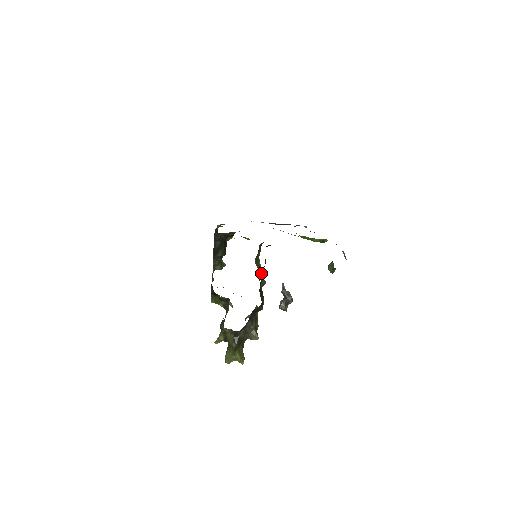
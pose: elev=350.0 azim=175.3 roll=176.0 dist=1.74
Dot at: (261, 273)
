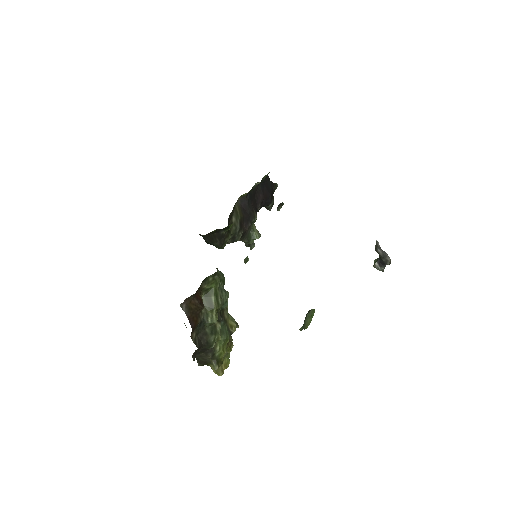
Dot at: (208, 310)
